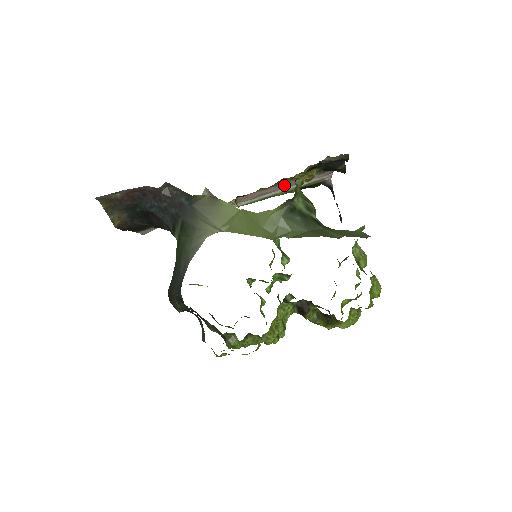
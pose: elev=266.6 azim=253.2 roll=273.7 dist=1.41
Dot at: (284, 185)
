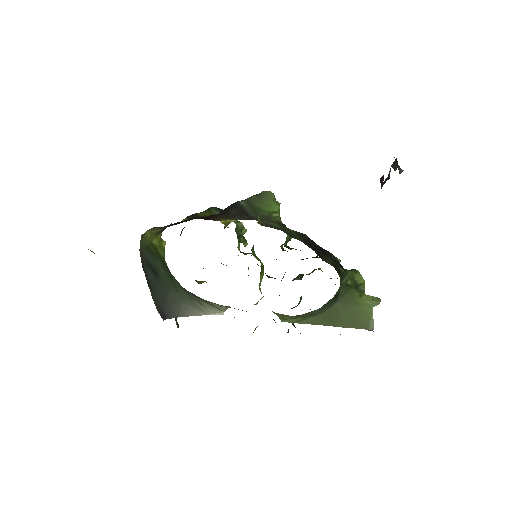
Dot at: occluded
